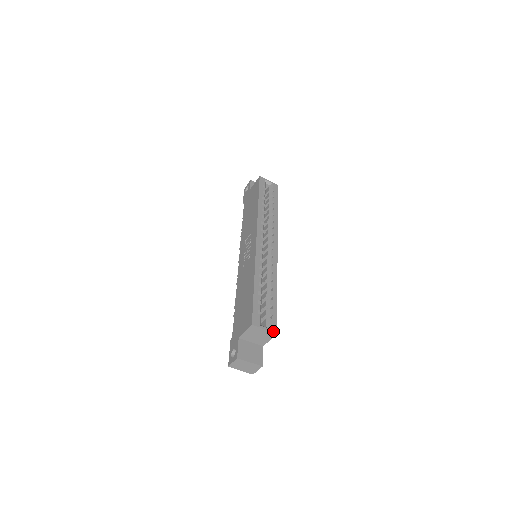
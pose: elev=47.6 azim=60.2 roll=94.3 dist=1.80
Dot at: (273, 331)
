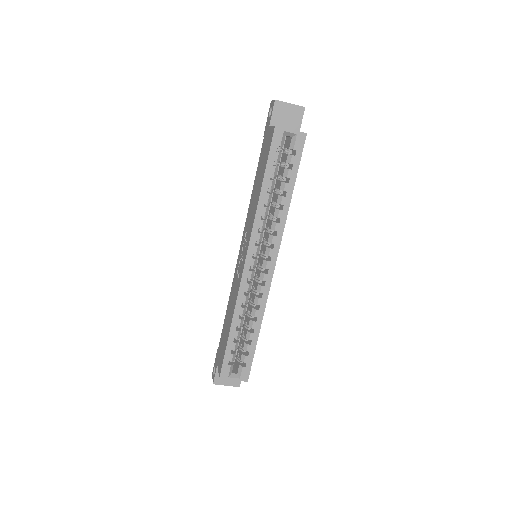
Dot at: (243, 380)
